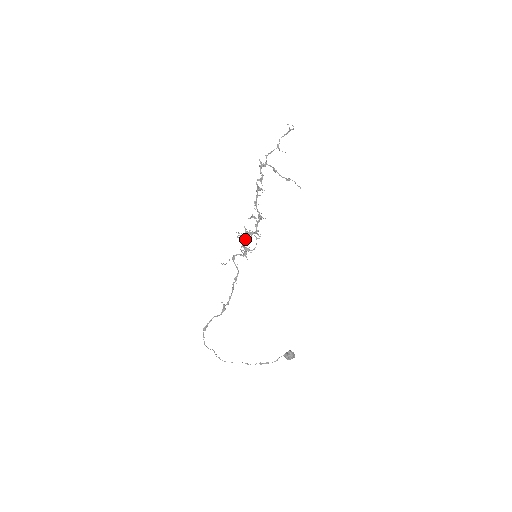
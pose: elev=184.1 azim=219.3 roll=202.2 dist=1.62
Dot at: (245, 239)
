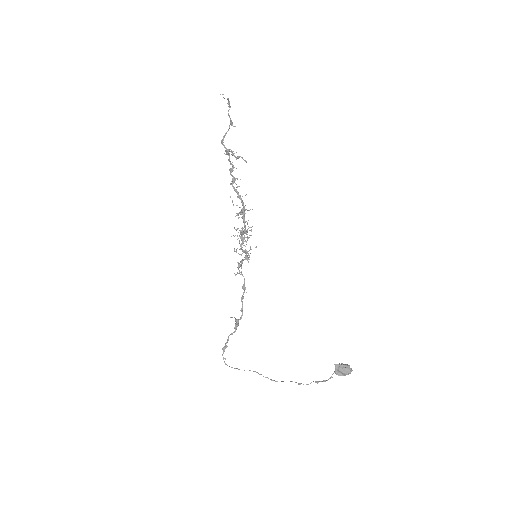
Dot at: (242, 240)
